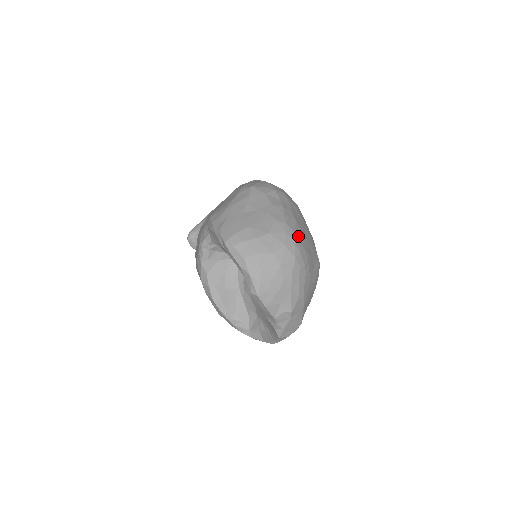
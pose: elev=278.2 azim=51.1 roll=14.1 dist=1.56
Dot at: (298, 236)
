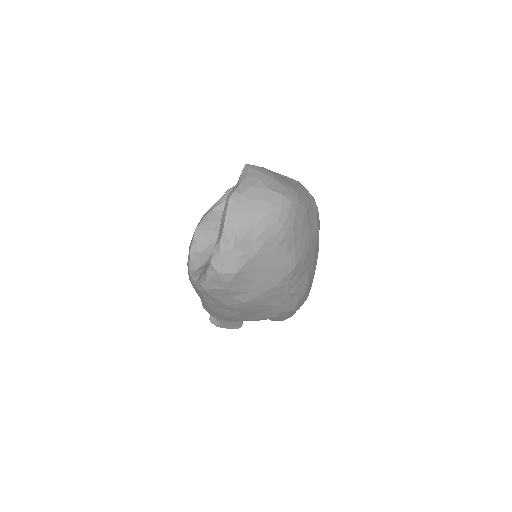
Dot at: (298, 210)
